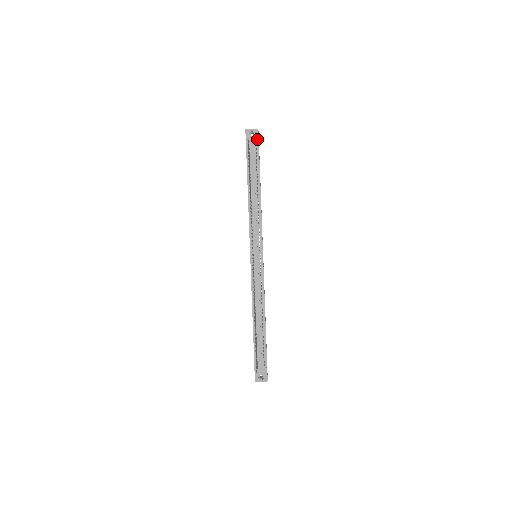
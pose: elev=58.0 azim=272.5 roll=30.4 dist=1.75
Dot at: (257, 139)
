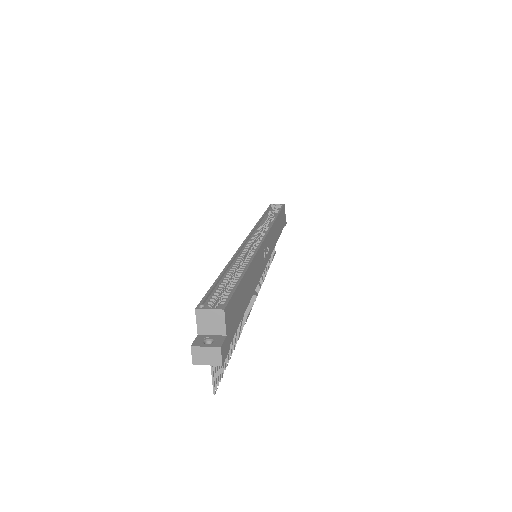
Dot at: occluded
